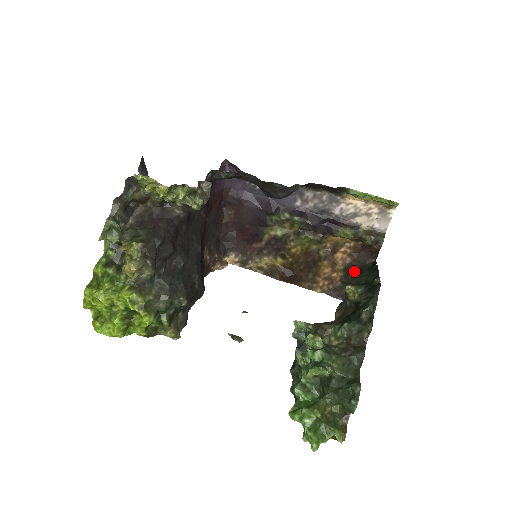
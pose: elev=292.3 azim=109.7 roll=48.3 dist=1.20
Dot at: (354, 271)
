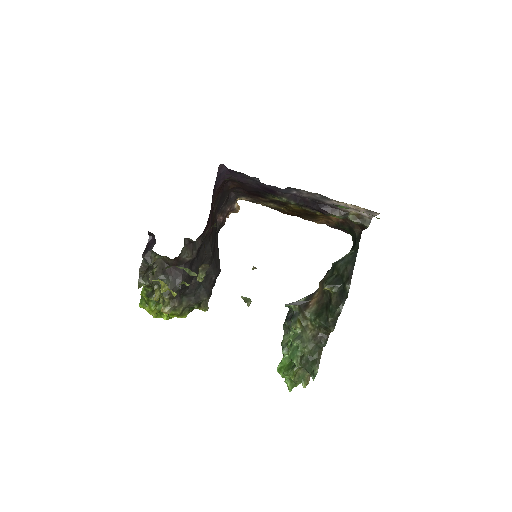
Dot at: (345, 228)
